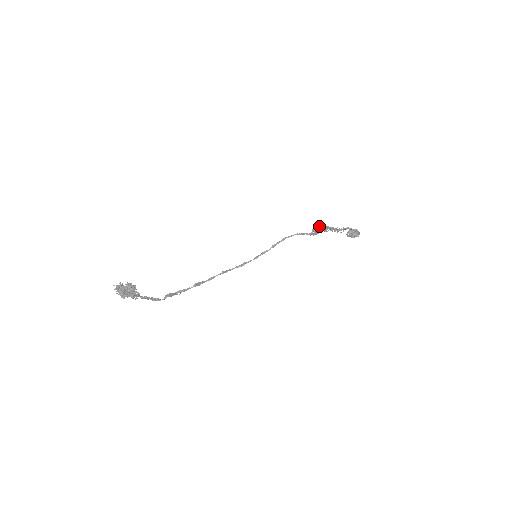
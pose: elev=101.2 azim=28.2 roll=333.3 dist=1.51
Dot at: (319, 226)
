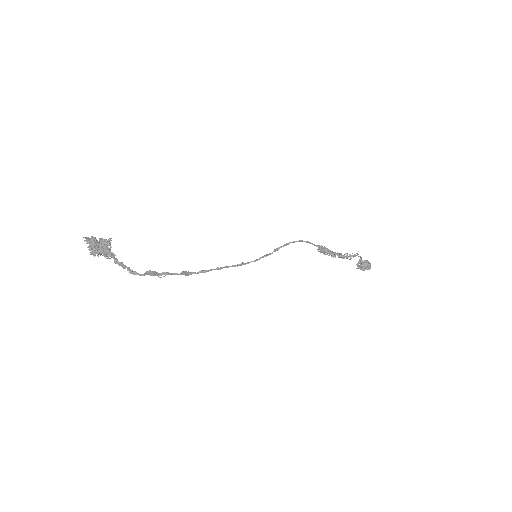
Dot at: occluded
